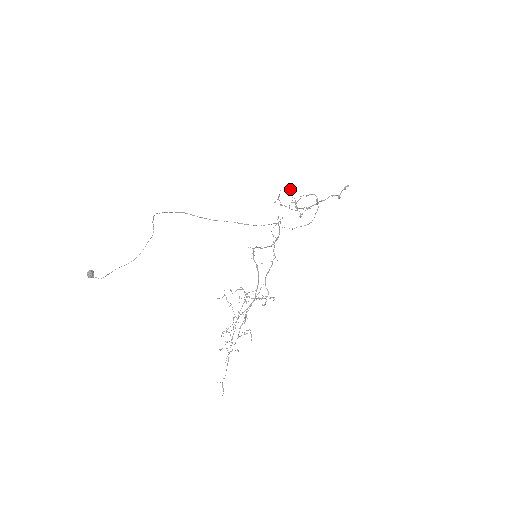
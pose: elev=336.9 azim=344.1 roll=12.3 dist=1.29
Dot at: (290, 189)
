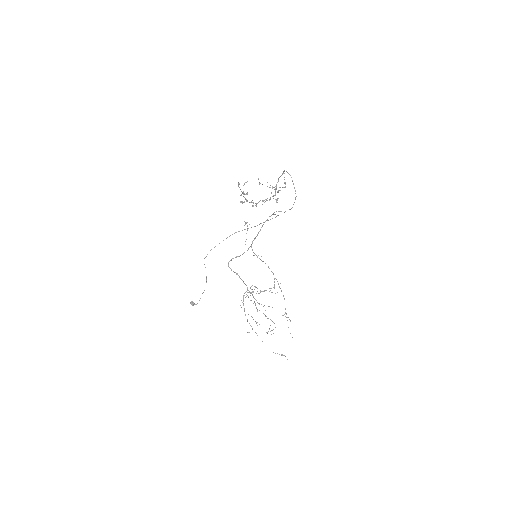
Dot at: (259, 184)
